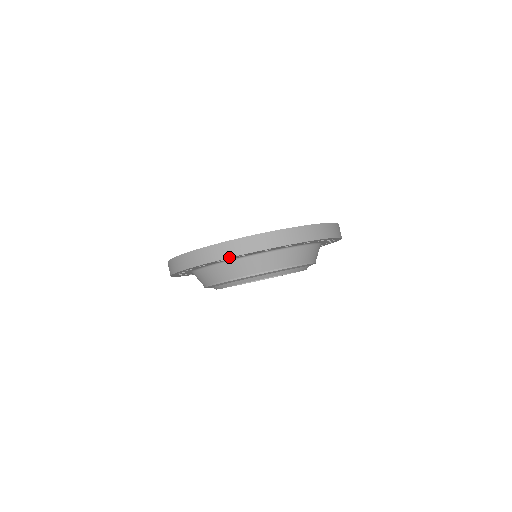
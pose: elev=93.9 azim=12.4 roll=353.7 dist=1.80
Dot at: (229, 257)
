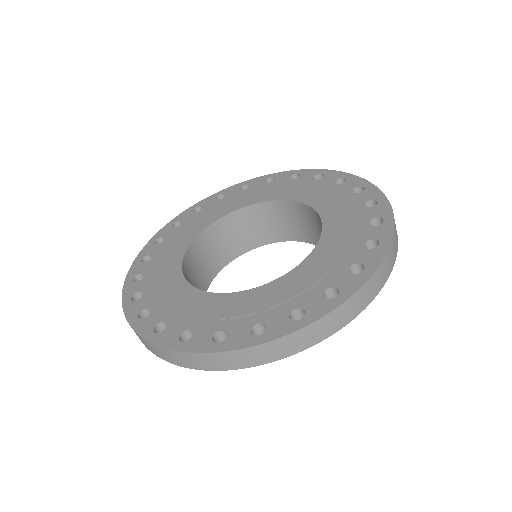
Dot at: (335, 332)
